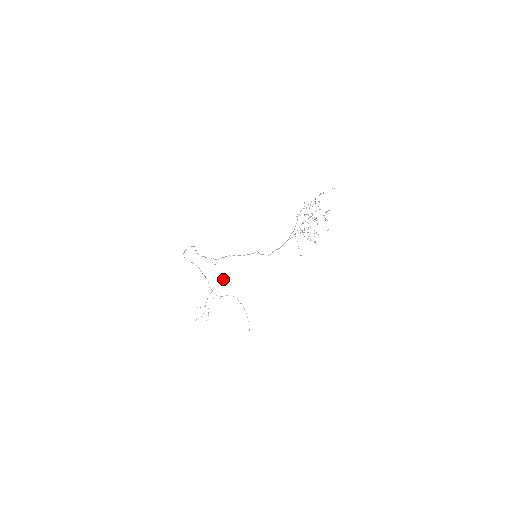
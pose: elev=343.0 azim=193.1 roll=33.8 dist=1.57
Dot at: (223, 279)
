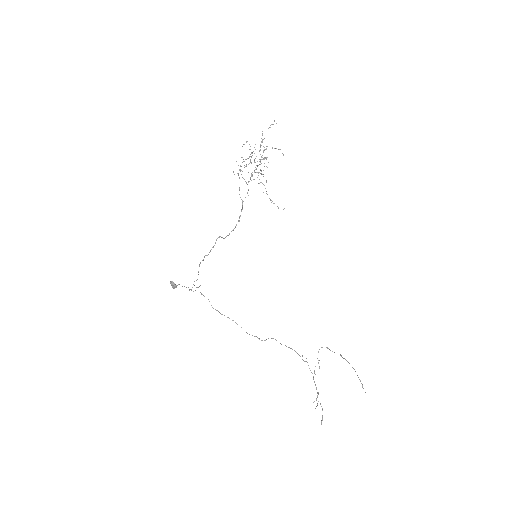
Dot at: occluded
